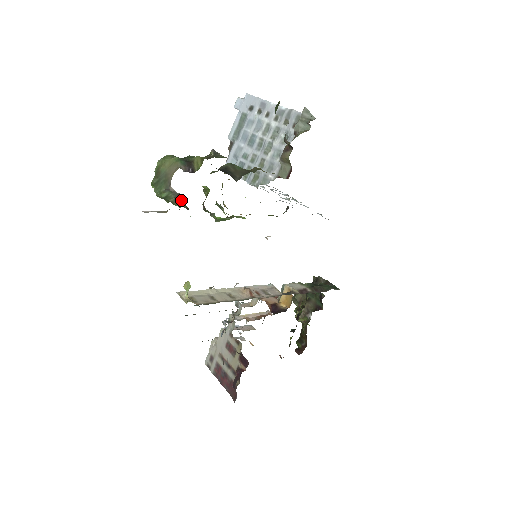
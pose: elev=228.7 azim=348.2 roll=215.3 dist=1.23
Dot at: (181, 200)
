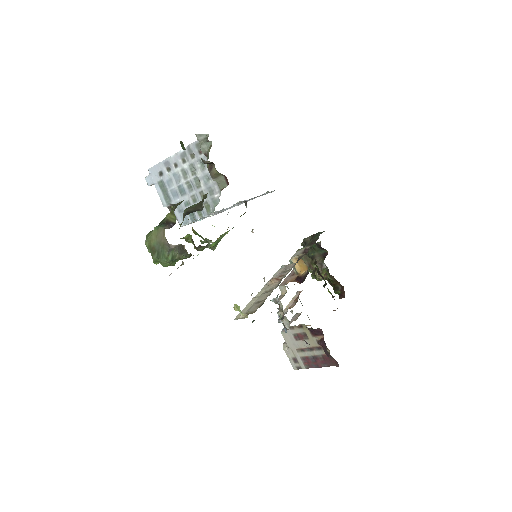
Dot at: (183, 250)
